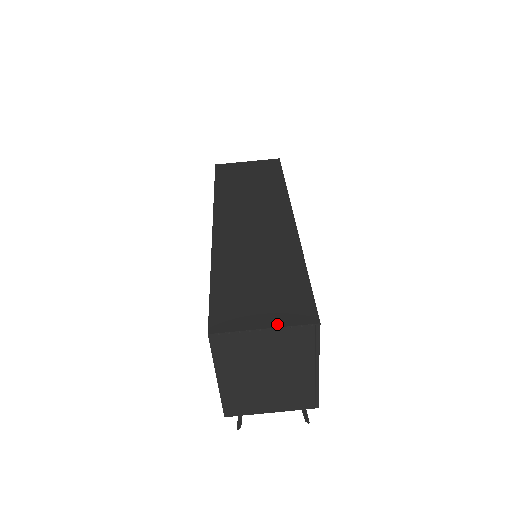
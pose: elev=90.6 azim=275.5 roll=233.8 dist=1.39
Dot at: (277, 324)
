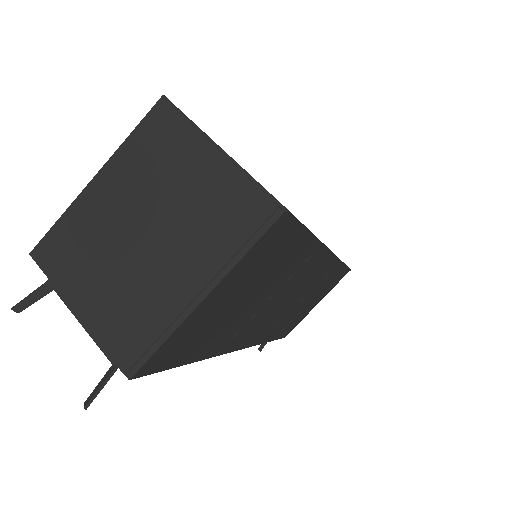
Dot at: occluded
